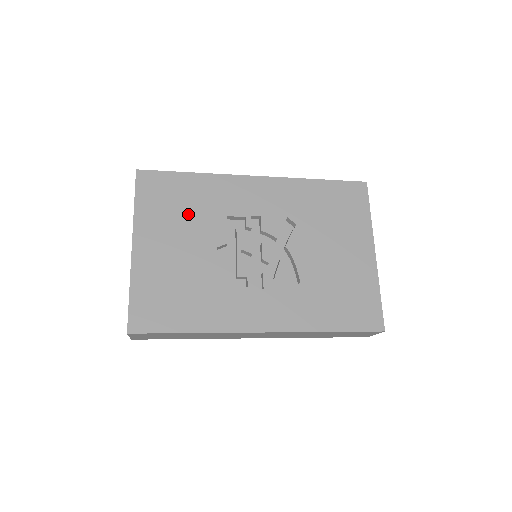
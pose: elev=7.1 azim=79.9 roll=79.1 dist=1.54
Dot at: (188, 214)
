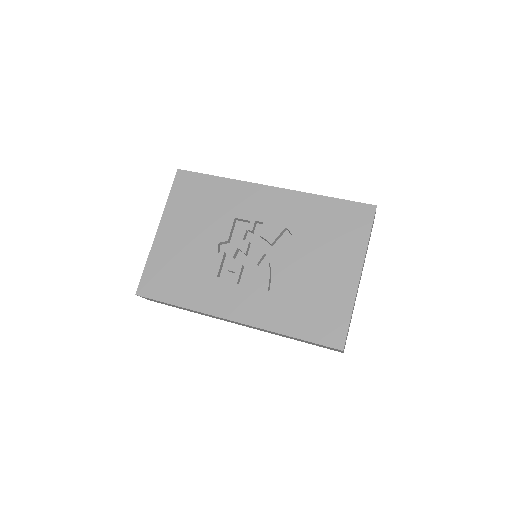
Dot at: (205, 211)
